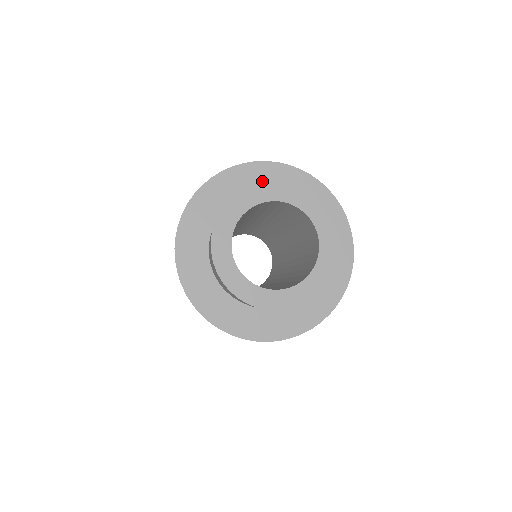
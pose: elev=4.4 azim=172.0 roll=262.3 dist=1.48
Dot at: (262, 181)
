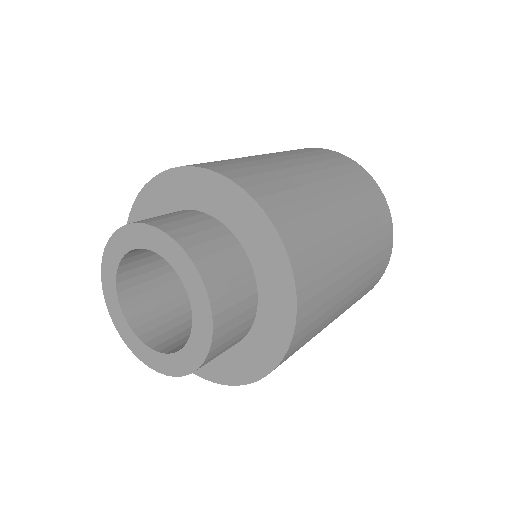
Dot at: (149, 217)
